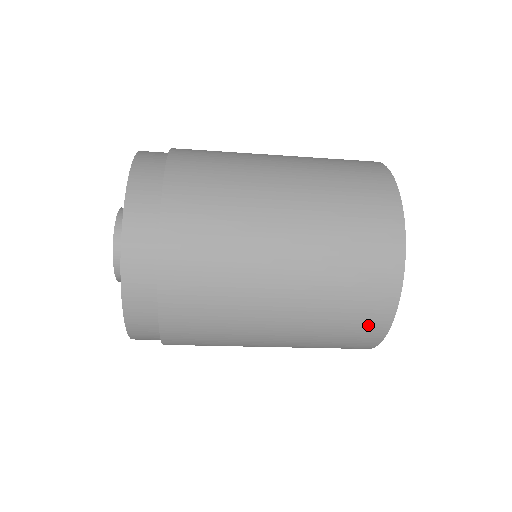
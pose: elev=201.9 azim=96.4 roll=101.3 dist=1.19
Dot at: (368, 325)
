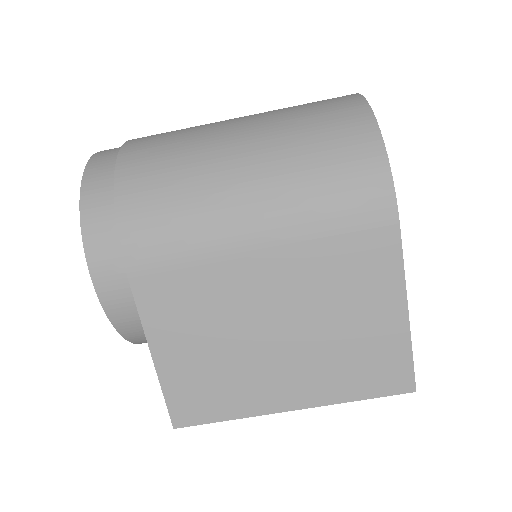
Dot at: (347, 122)
